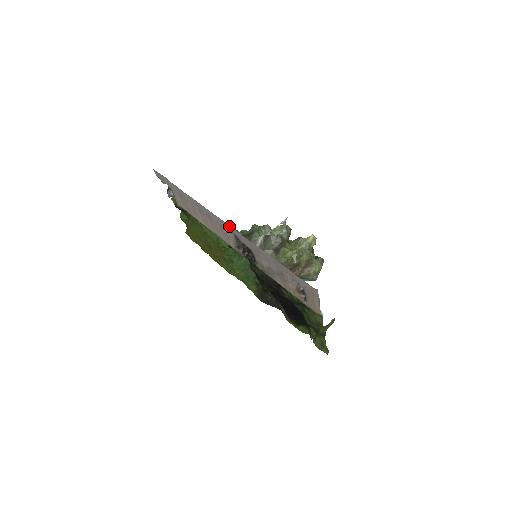
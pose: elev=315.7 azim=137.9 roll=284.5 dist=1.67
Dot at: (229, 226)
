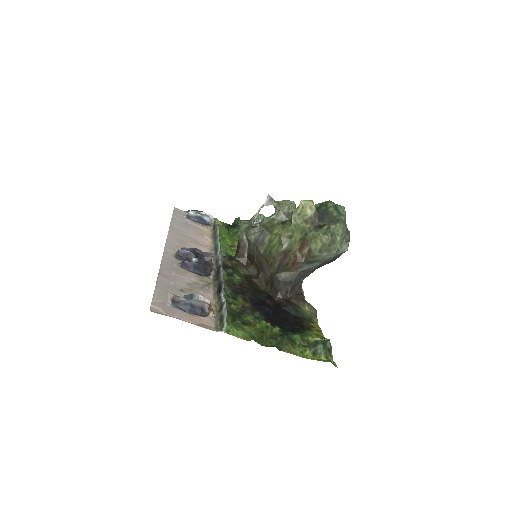
Dot at: (165, 250)
